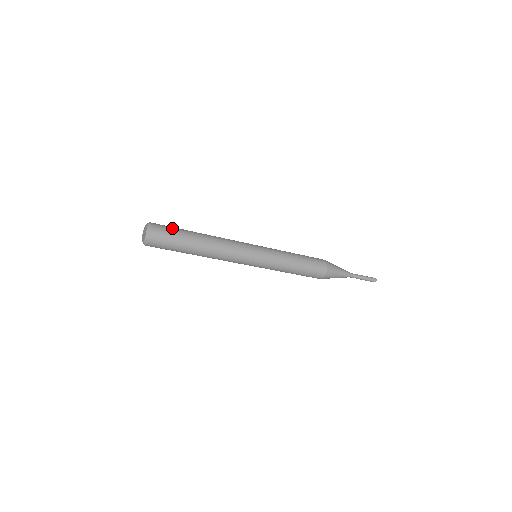
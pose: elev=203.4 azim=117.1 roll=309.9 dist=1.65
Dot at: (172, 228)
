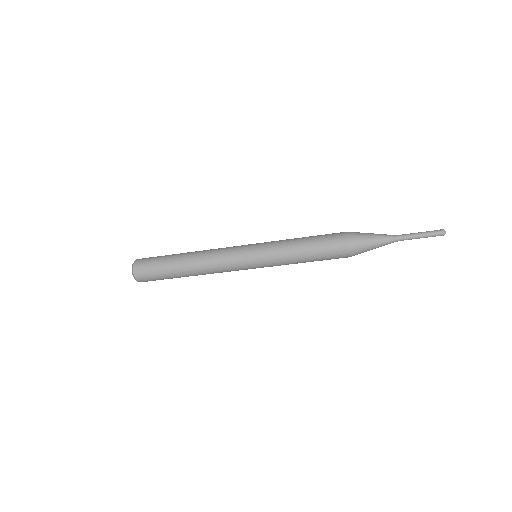
Dot at: (154, 261)
